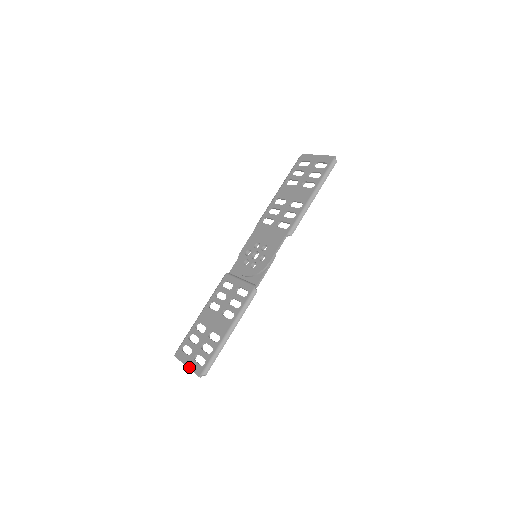
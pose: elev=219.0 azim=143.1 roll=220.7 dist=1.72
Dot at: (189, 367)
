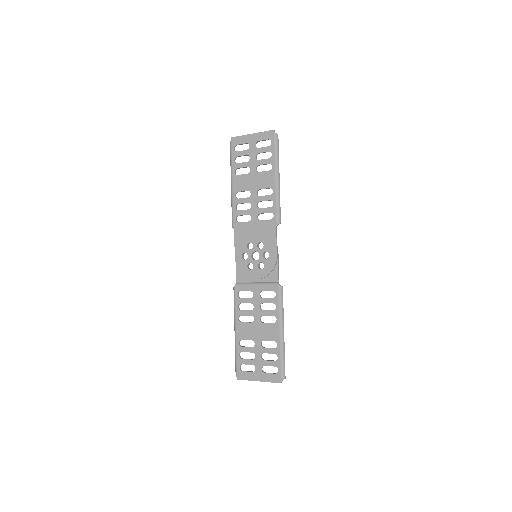
Dot at: (263, 381)
